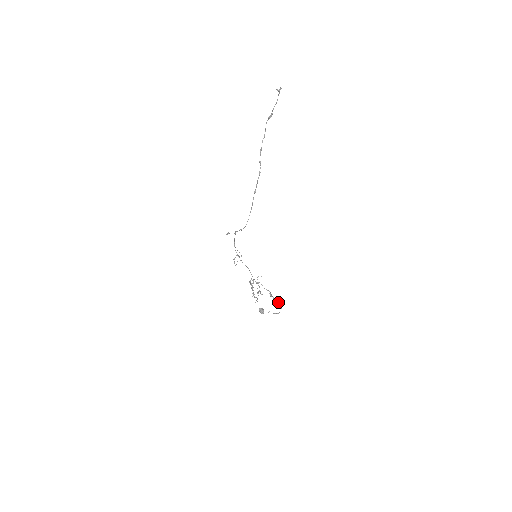
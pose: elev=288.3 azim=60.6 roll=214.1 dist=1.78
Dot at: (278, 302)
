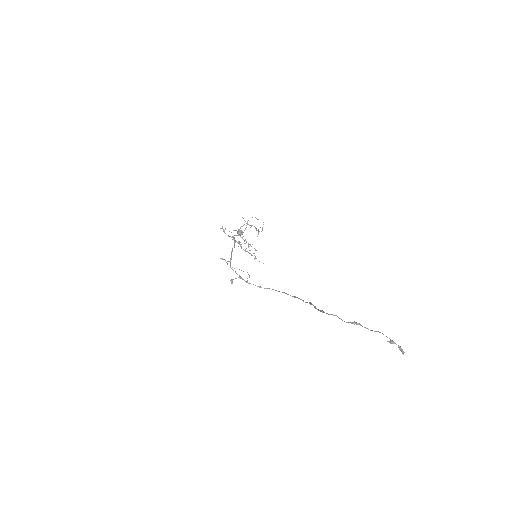
Dot at: occluded
